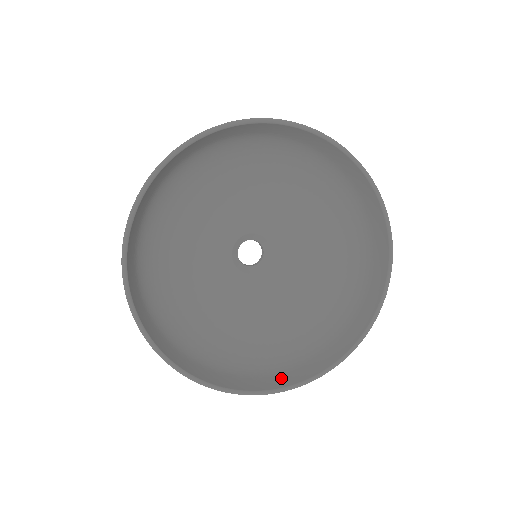
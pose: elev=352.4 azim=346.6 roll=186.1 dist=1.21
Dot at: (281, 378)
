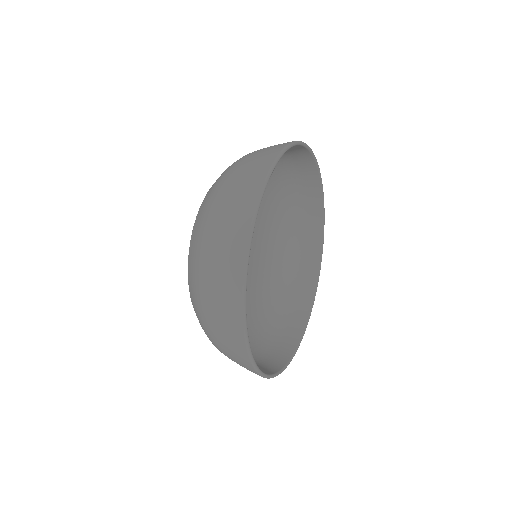
Dot at: (303, 299)
